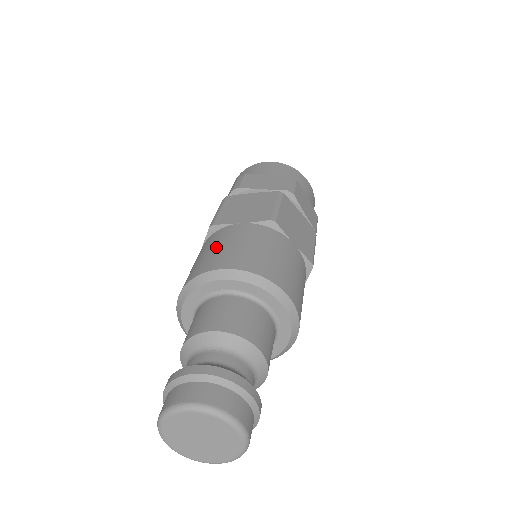
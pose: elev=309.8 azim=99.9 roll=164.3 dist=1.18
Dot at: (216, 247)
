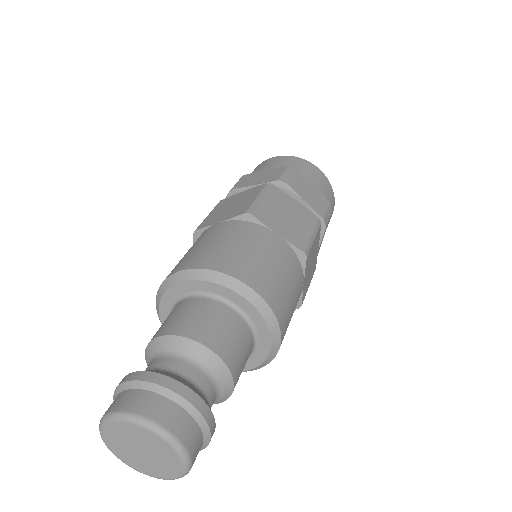
Dot at: (247, 247)
